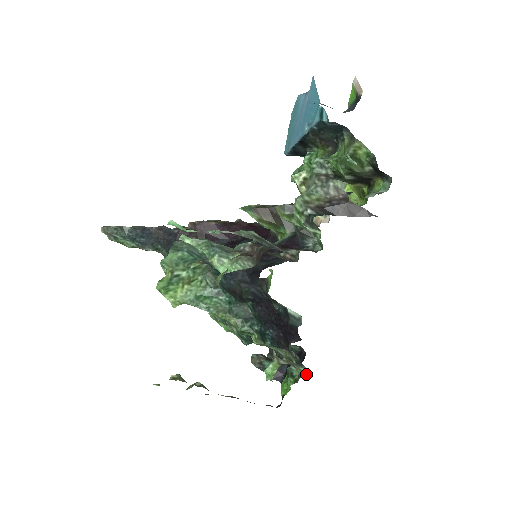
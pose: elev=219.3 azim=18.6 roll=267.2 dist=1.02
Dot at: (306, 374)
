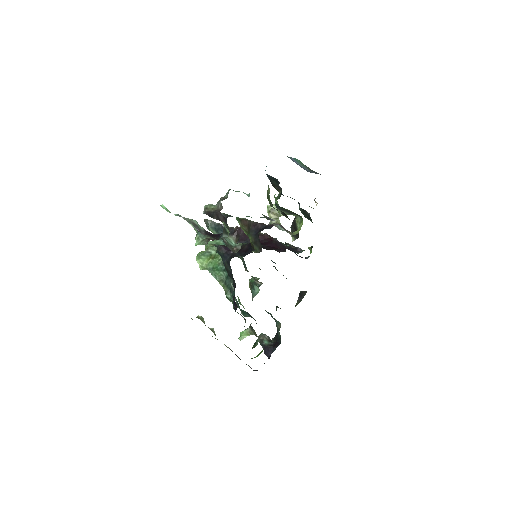
Dot at: occluded
